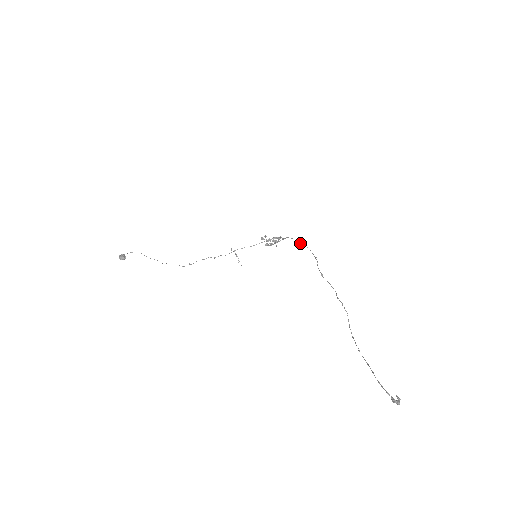
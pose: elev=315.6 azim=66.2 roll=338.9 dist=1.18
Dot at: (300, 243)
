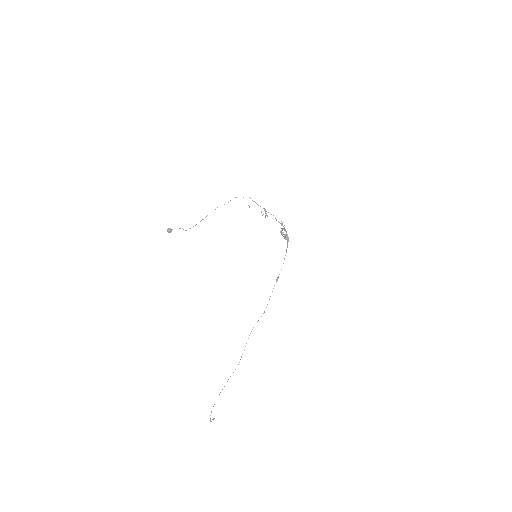
Dot at: (276, 281)
